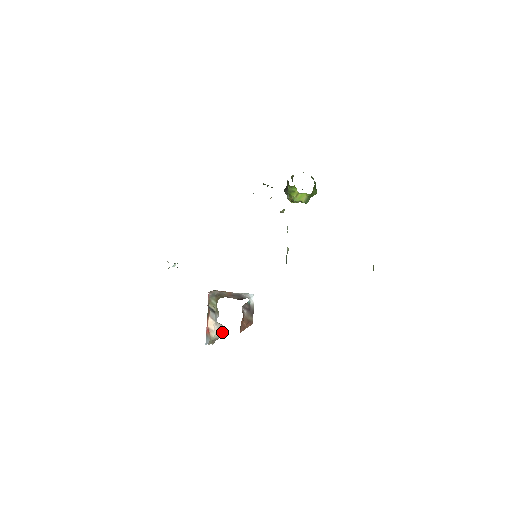
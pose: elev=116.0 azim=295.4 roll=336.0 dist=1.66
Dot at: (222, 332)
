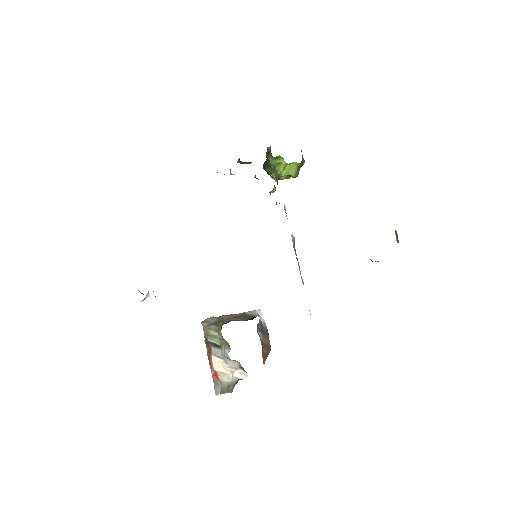
Dot at: (239, 371)
